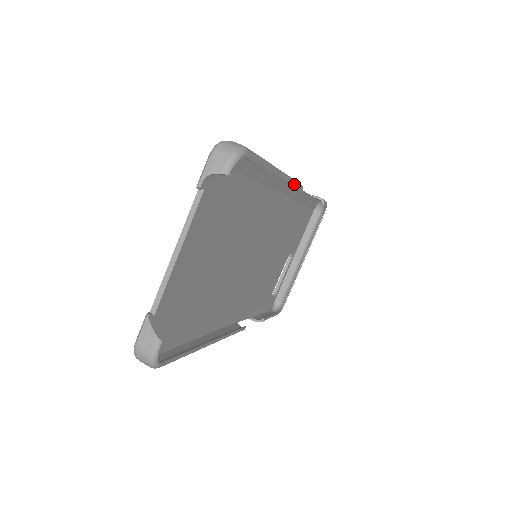
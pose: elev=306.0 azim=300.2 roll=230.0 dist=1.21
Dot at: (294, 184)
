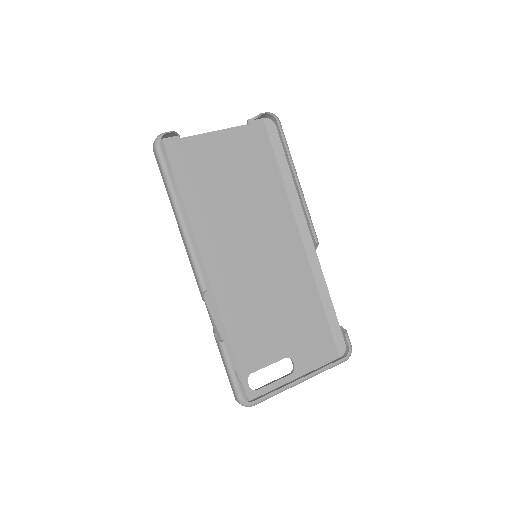
Dot at: (309, 218)
